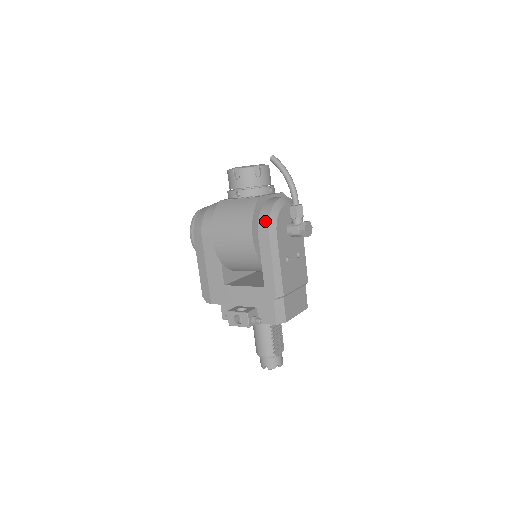
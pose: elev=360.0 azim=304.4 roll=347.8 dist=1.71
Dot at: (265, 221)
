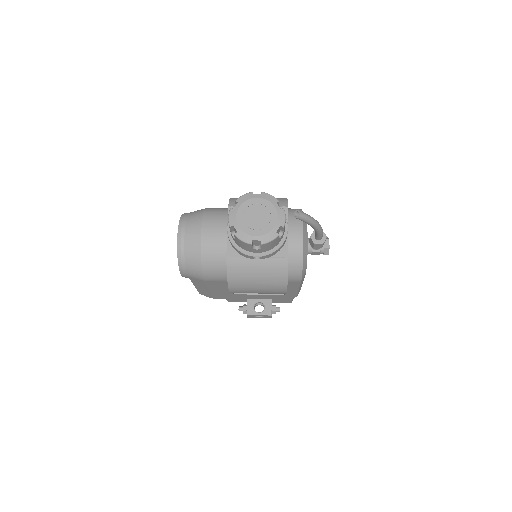
Dot at: (297, 275)
